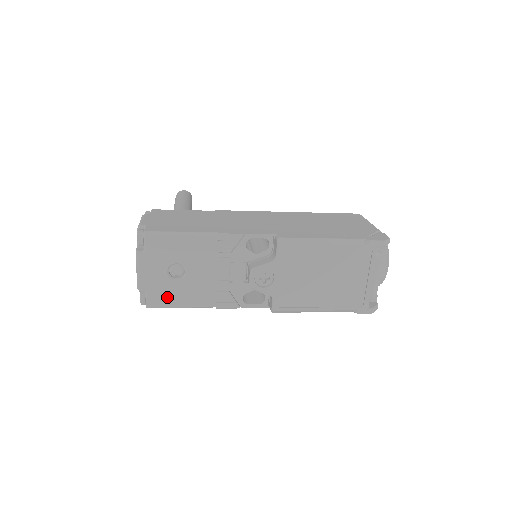
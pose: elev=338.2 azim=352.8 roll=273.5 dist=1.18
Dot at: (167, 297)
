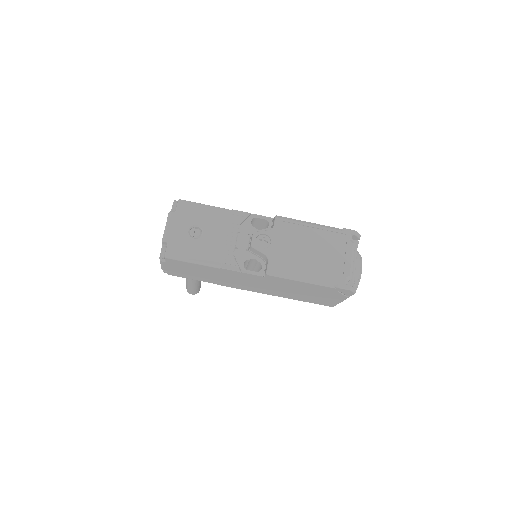
Dot at: (184, 250)
